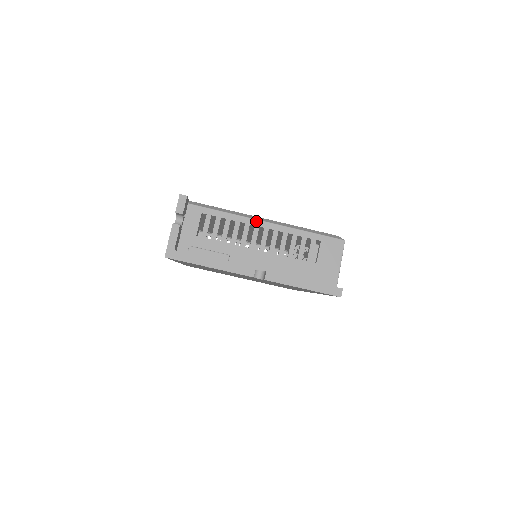
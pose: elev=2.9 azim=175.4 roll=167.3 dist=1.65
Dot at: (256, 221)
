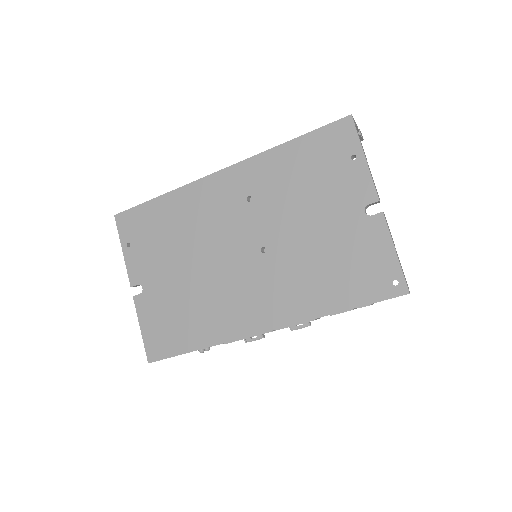
Dot at: occluded
